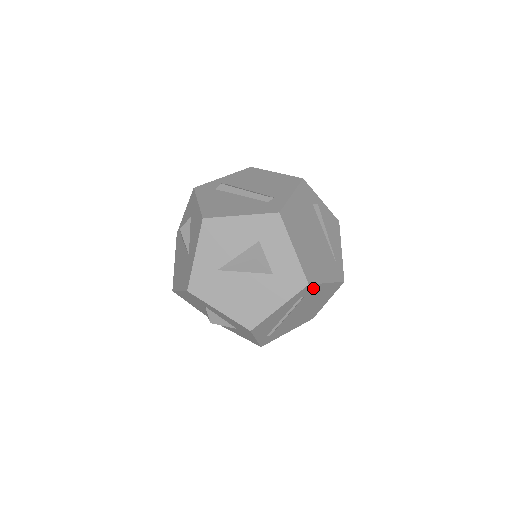
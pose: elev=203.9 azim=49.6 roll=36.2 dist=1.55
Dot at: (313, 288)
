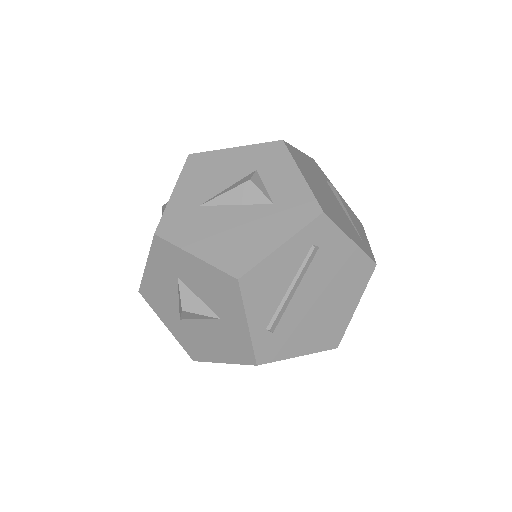
Dot at: (331, 234)
